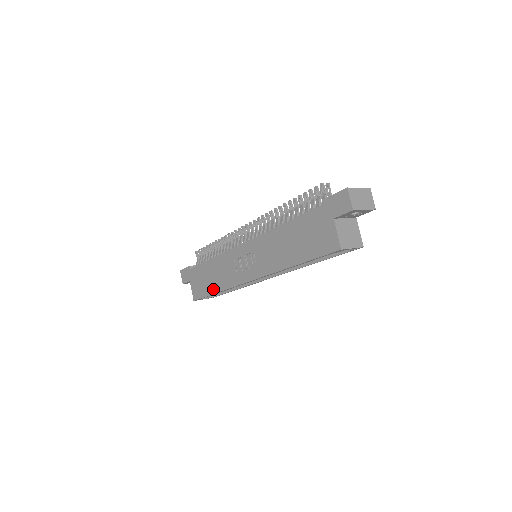
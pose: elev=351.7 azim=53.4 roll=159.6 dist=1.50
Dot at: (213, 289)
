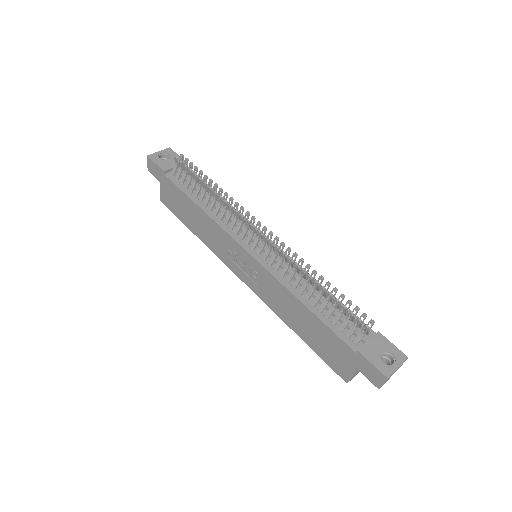
Dot at: (191, 227)
